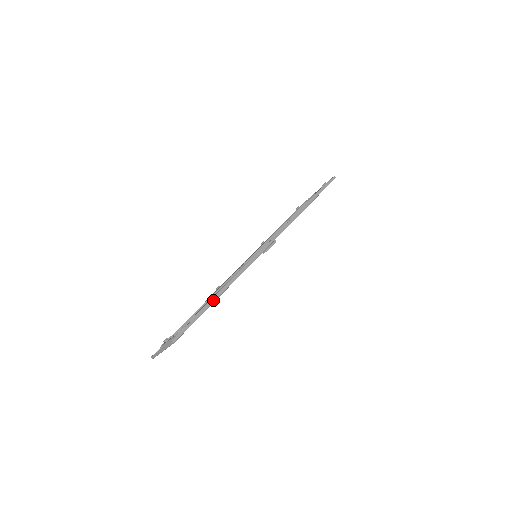
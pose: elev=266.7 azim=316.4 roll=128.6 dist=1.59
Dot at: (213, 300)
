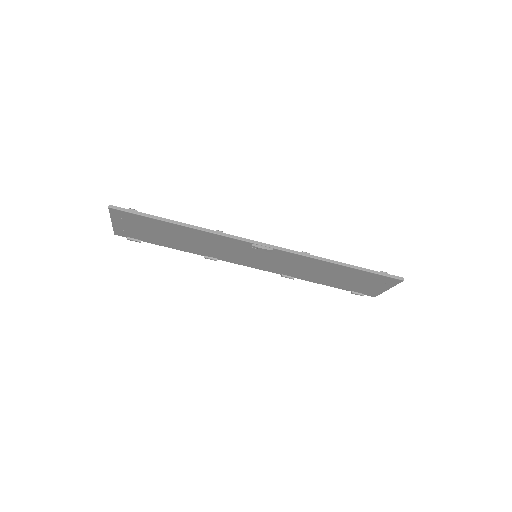
Dot at: (168, 220)
